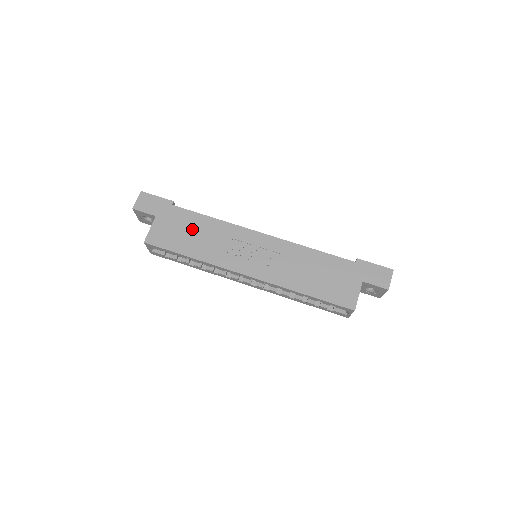
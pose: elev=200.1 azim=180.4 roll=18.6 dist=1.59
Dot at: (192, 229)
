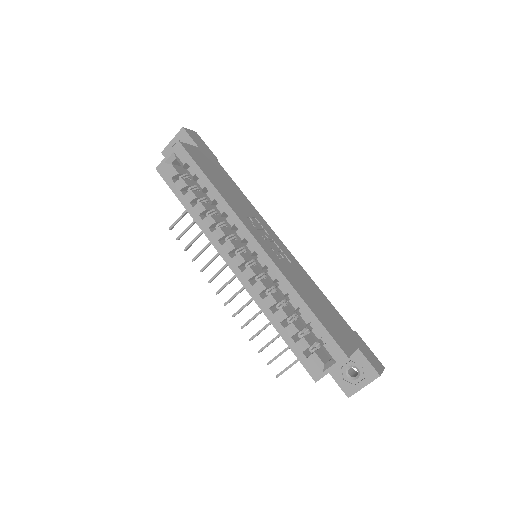
Dot at: (225, 180)
